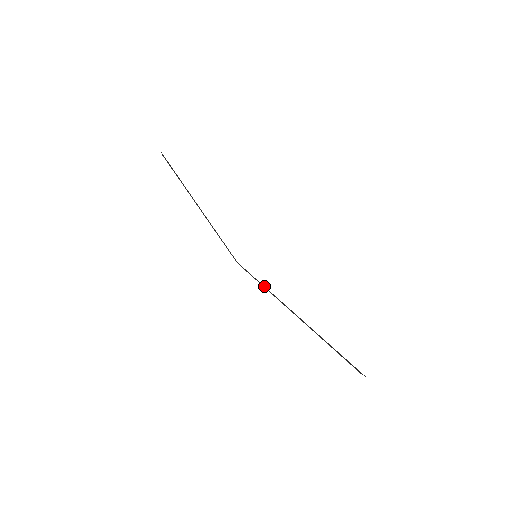
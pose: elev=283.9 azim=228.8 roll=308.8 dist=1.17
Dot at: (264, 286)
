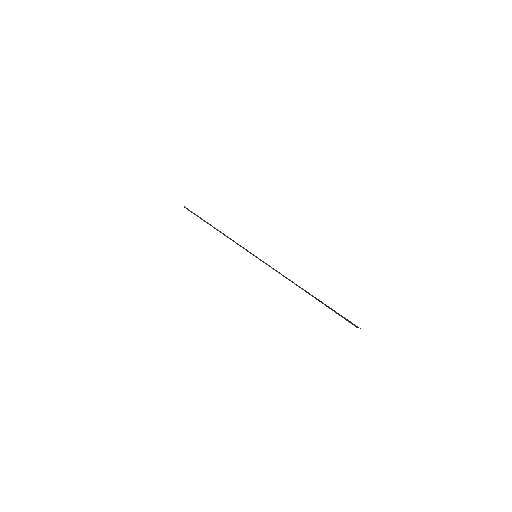
Dot at: (302, 288)
